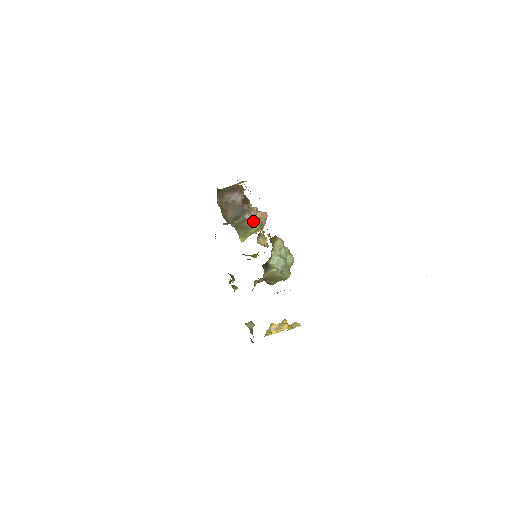
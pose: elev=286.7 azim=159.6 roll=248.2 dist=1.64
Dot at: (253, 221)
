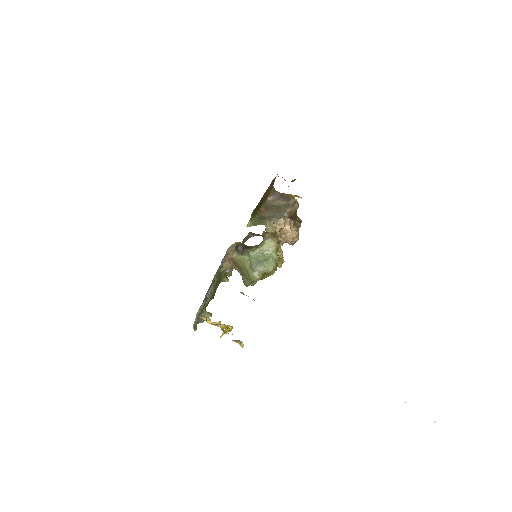
Dot at: (277, 226)
